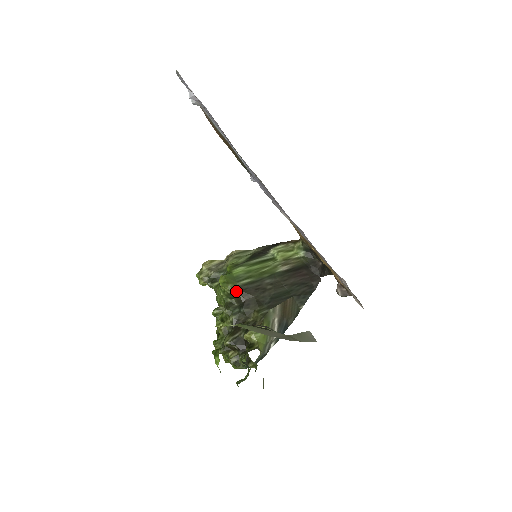
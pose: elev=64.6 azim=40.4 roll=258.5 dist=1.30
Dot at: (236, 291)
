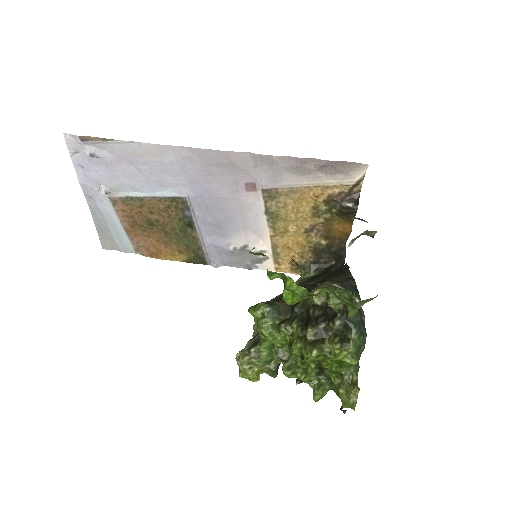
Dot at: (273, 304)
